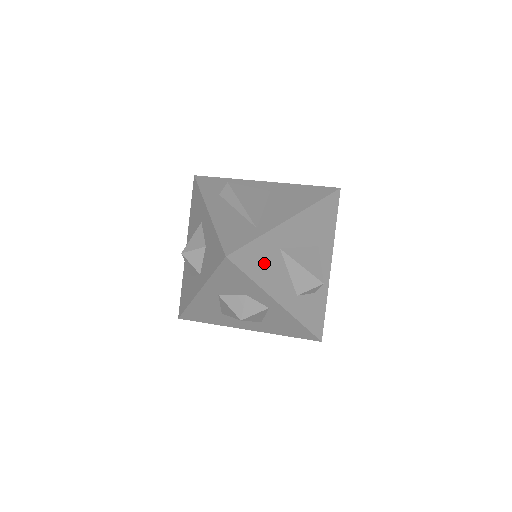
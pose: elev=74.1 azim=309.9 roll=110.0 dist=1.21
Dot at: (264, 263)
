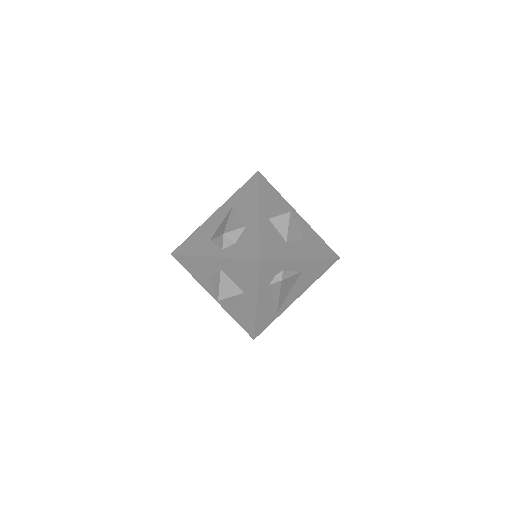
Dot at: occluded
